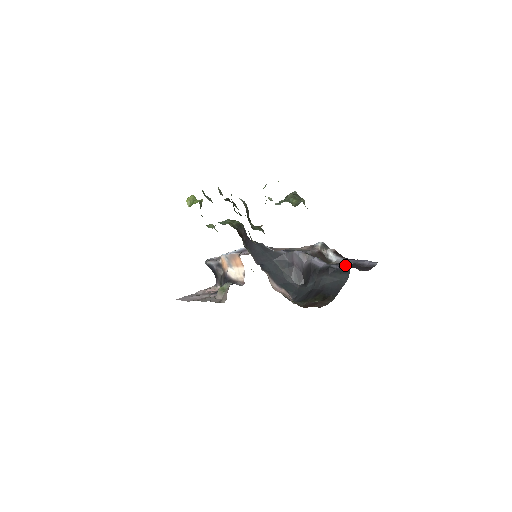
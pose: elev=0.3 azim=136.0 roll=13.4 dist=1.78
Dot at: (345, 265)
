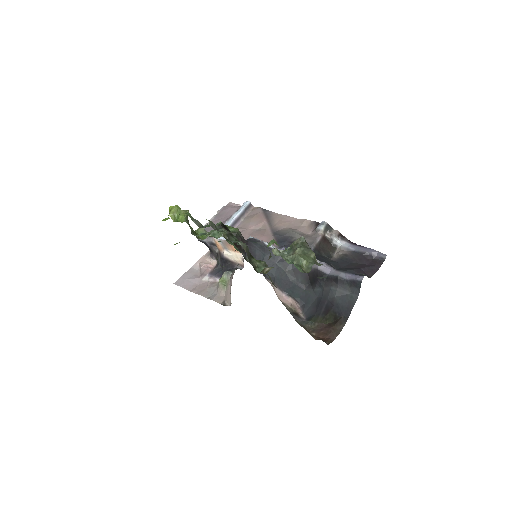
Dot at: (355, 278)
